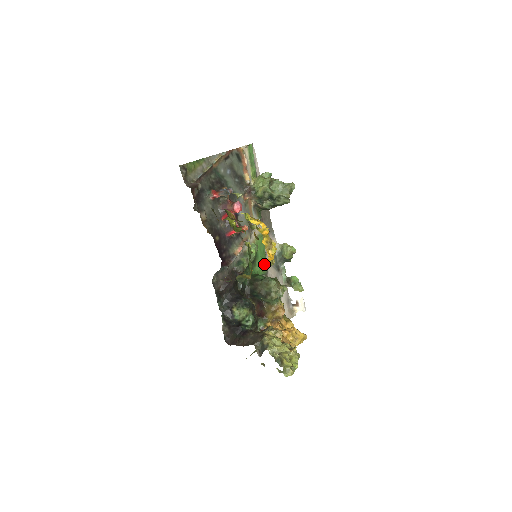
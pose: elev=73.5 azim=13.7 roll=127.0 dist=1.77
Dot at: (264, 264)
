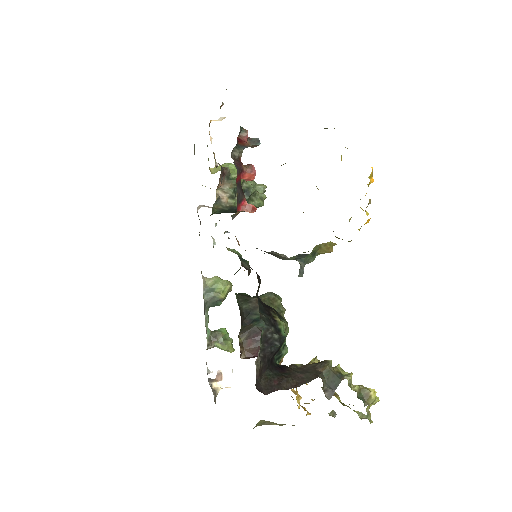
Dot at: occluded
